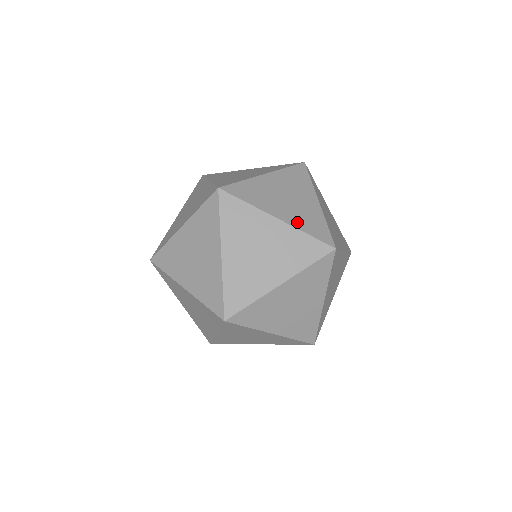
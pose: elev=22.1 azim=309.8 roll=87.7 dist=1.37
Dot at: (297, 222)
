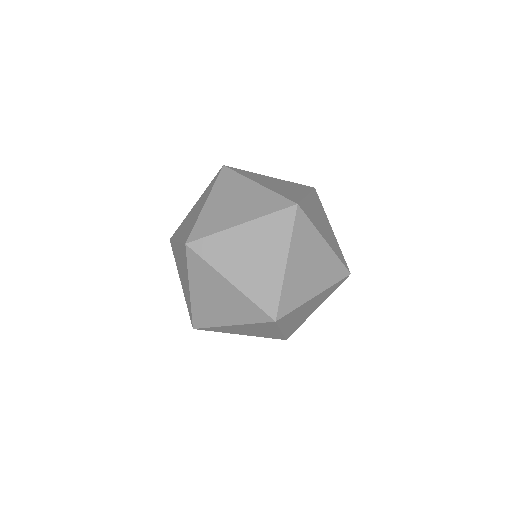
Dot at: (333, 247)
